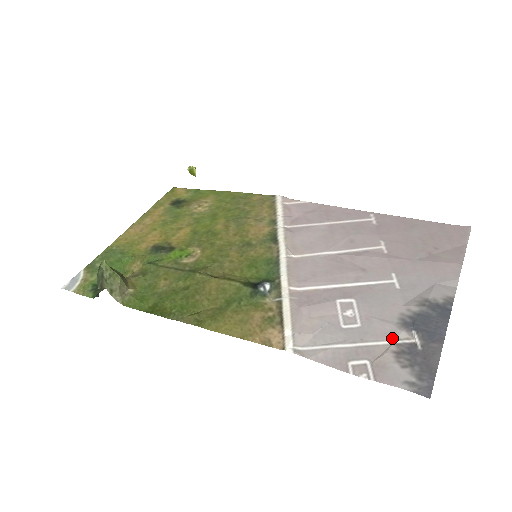
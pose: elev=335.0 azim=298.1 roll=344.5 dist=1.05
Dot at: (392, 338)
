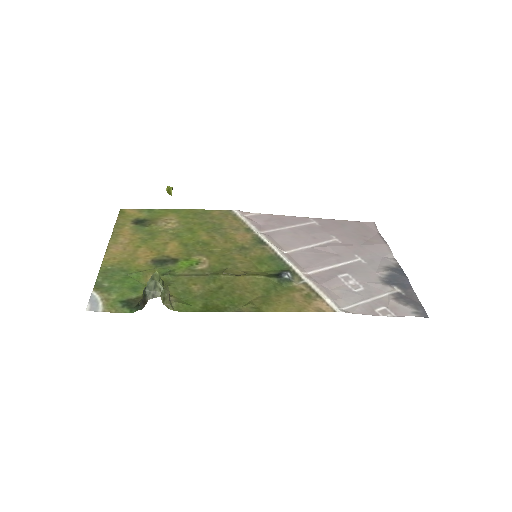
Dot at: (386, 292)
